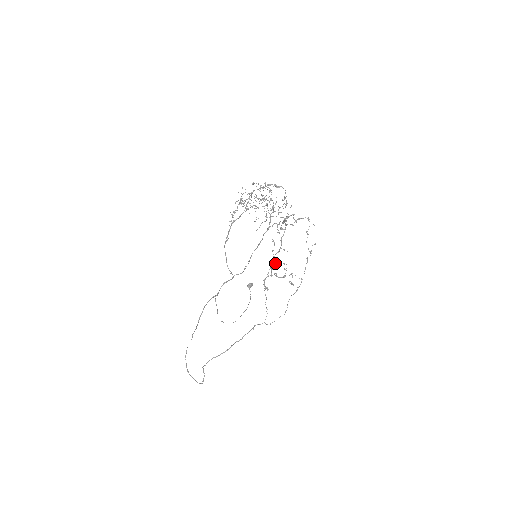
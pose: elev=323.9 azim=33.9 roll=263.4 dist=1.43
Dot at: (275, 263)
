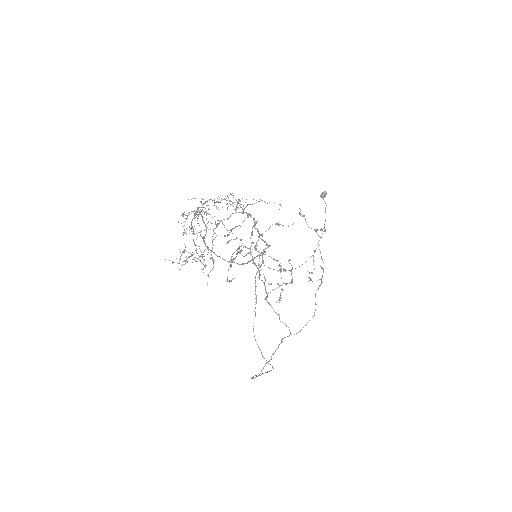
Dot at: occluded
